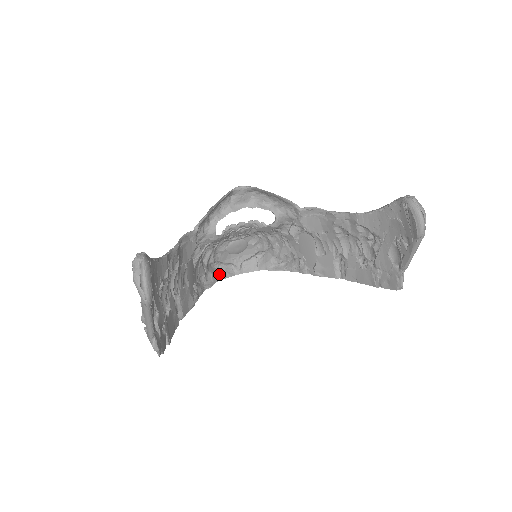
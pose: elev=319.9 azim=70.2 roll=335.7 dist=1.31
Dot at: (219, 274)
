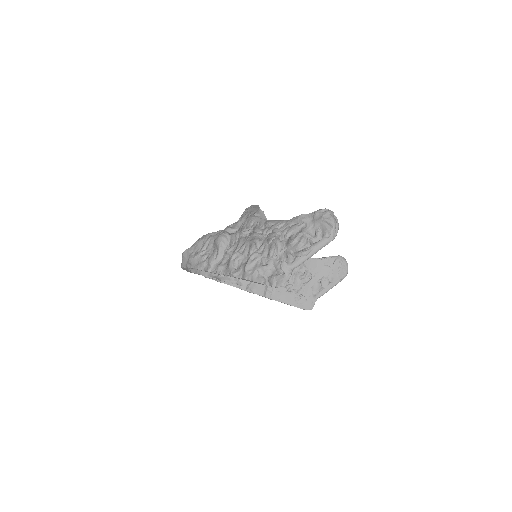
Dot at: occluded
